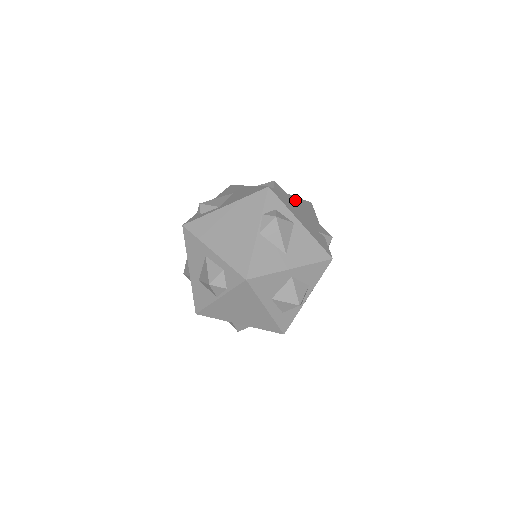
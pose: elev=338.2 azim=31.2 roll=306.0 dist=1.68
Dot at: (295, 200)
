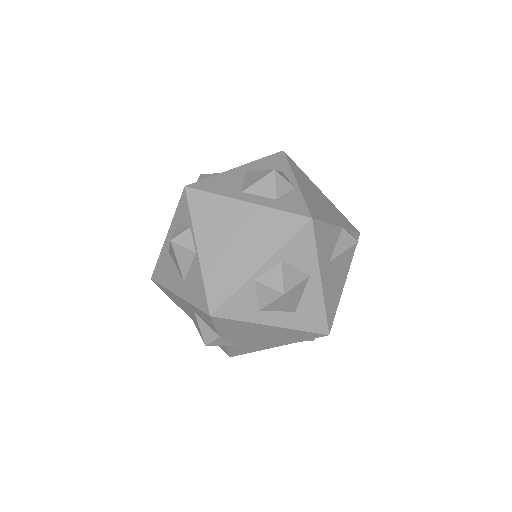
Dot at: occluded
